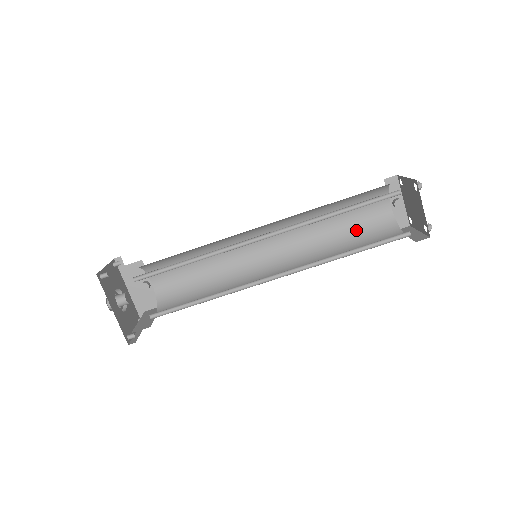
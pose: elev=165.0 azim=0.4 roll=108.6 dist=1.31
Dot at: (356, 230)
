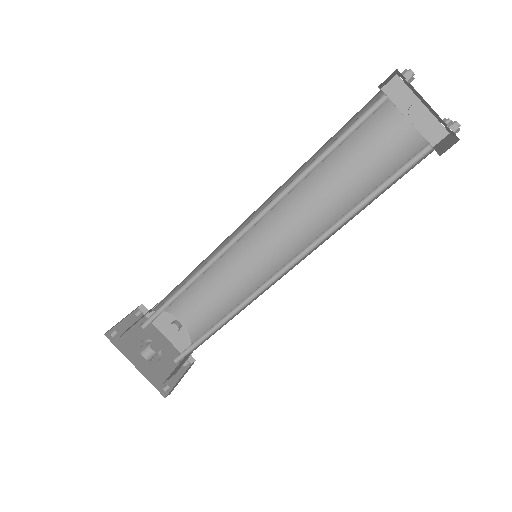
Dot at: (372, 173)
